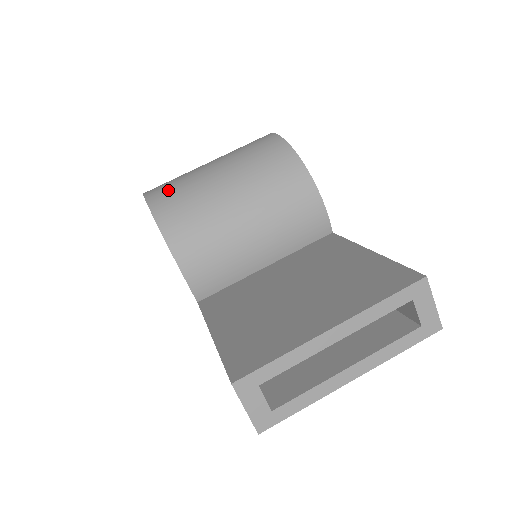
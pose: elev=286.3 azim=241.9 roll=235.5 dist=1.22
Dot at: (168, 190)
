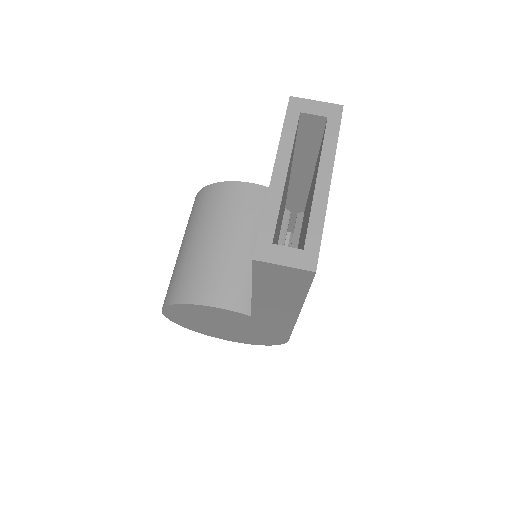
Dot at: (168, 288)
